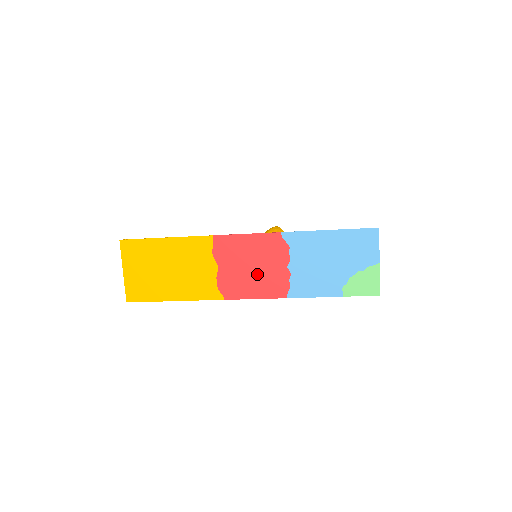
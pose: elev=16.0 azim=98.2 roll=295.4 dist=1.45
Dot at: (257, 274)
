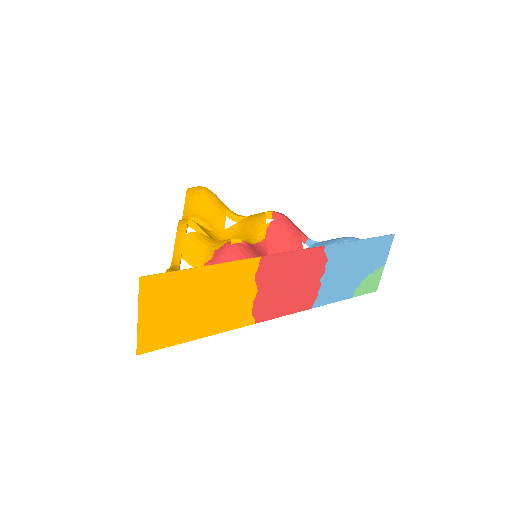
Dot at: (293, 291)
